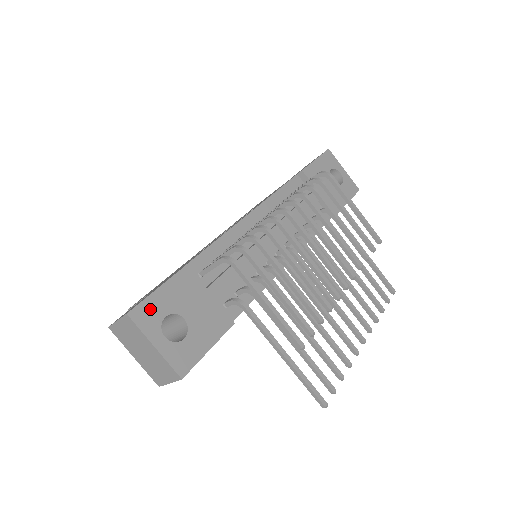
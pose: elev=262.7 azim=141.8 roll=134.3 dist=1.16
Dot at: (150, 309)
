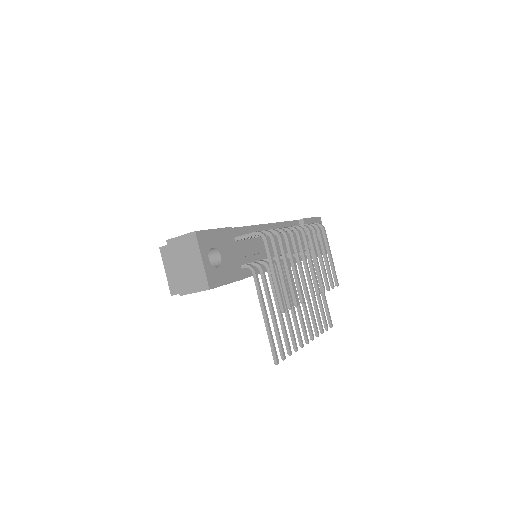
Dot at: (207, 238)
